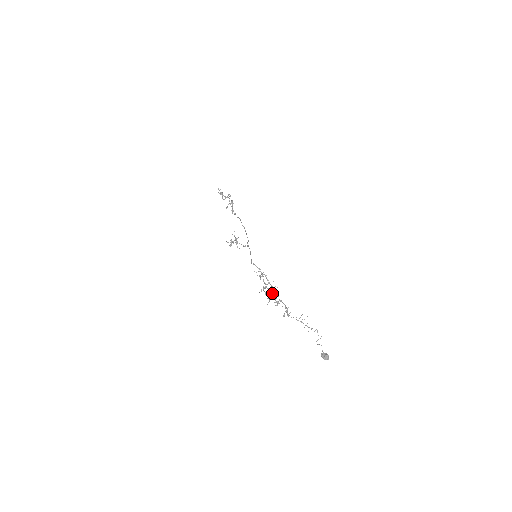
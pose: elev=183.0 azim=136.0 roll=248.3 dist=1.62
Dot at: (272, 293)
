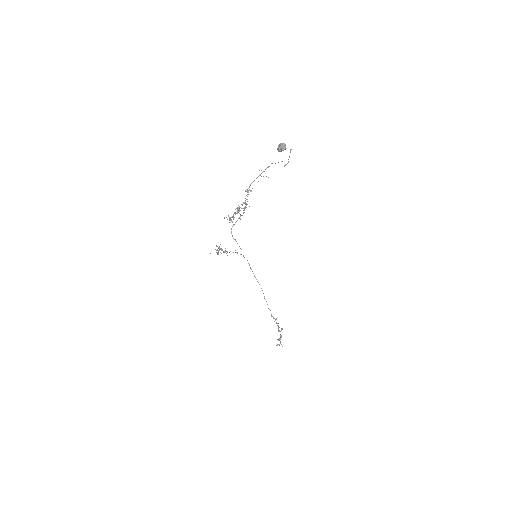
Dot at: (239, 208)
